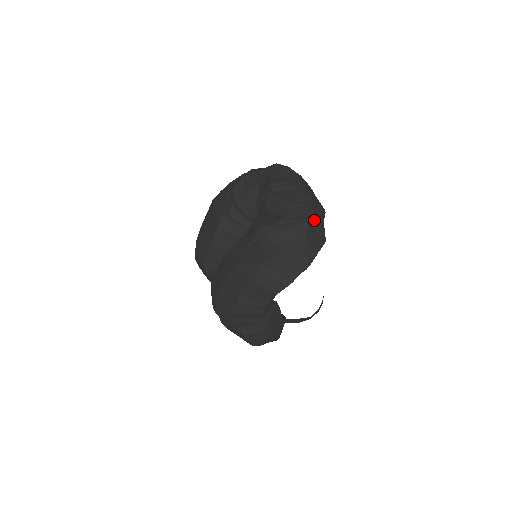
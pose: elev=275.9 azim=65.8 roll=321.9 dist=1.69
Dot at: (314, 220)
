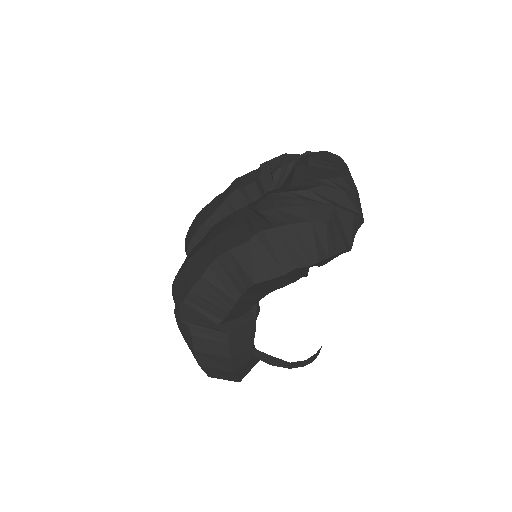
Dot at: (345, 211)
